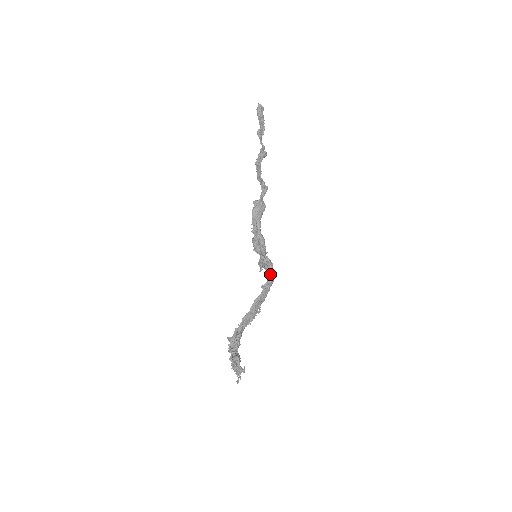
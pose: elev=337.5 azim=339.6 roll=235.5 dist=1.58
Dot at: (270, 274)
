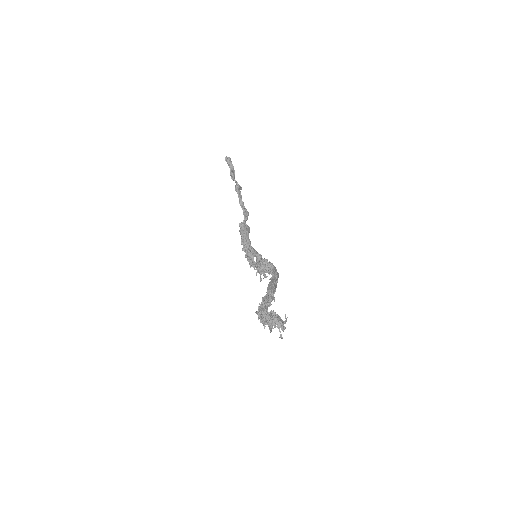
Dot at: (274, 269)
